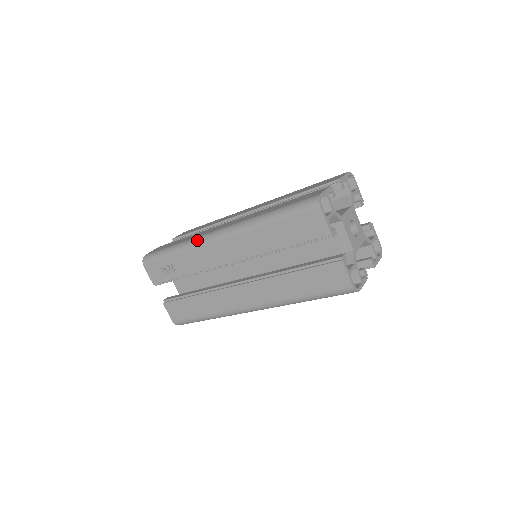
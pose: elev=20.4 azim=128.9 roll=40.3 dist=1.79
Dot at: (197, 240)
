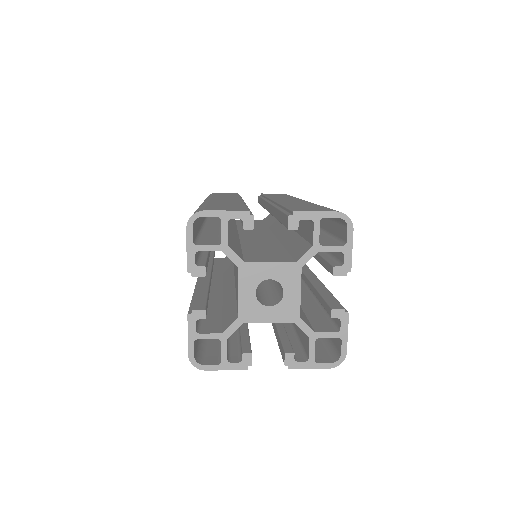
Dot at: occluded
